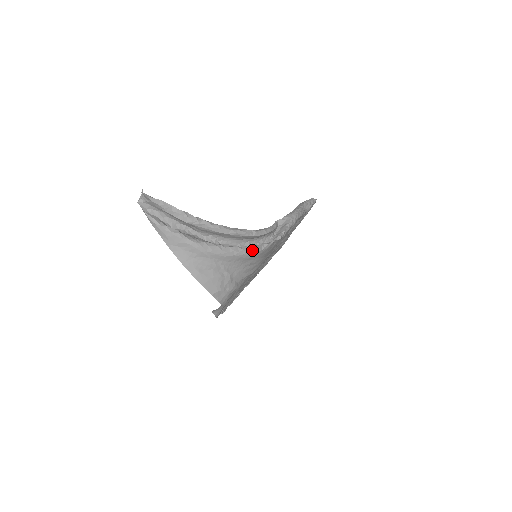
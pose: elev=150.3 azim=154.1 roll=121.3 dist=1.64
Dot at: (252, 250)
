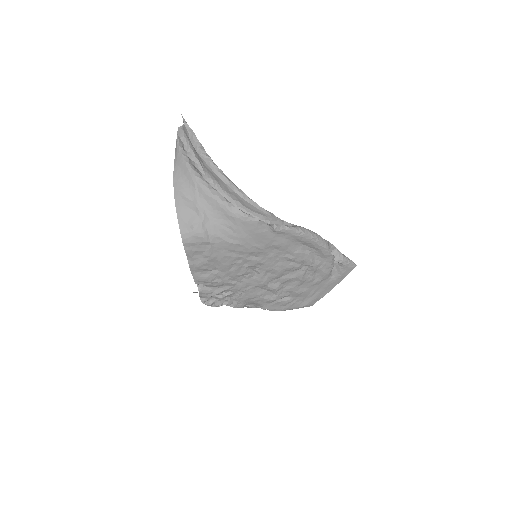
Dot at: (235, 209)
